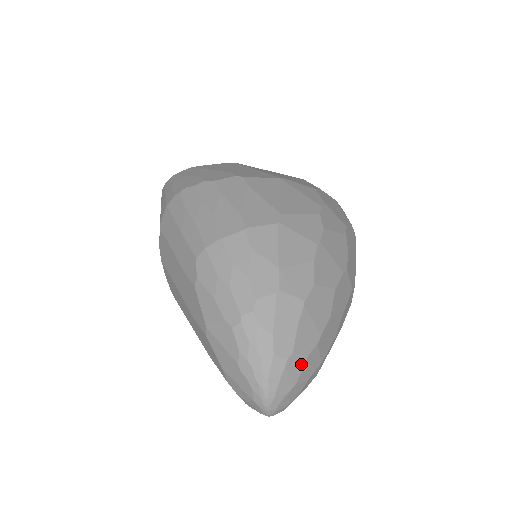
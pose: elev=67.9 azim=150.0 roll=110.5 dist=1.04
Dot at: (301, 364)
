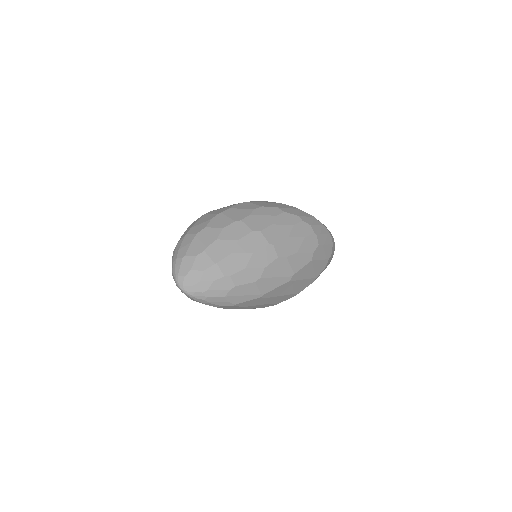
Dot at: (192, 260)
